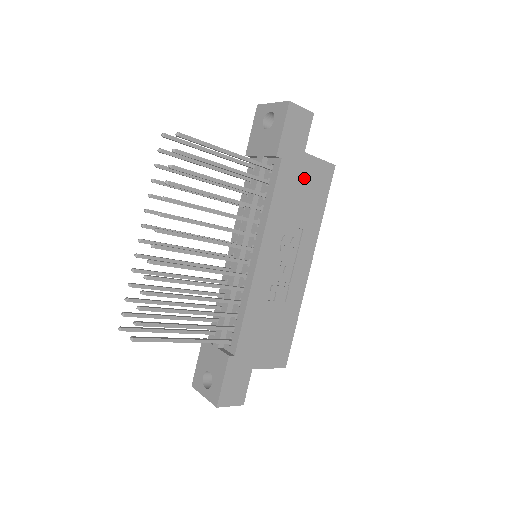
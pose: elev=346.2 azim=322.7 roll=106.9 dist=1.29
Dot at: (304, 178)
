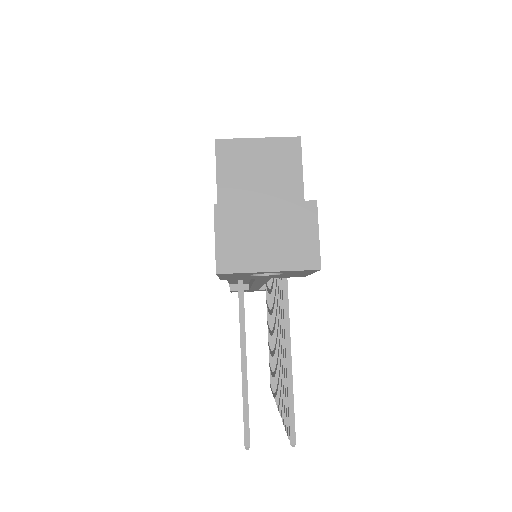
Dot at: occluded
